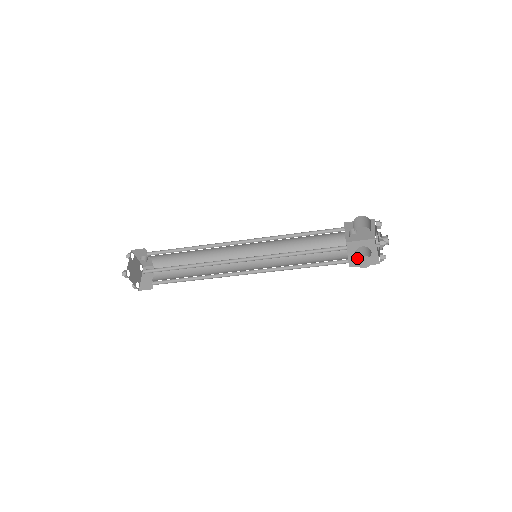
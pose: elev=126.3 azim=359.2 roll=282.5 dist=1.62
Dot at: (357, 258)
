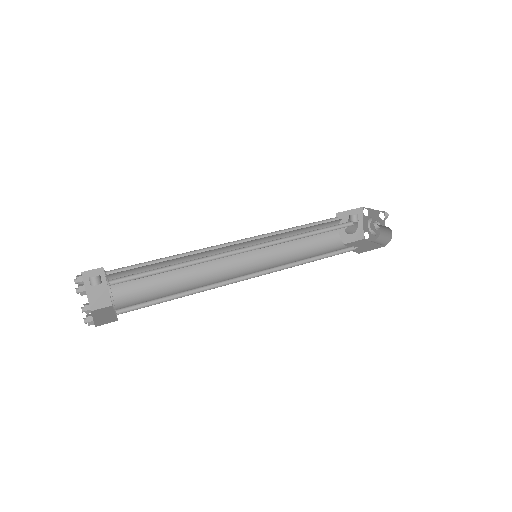
Dot at: (346, 234)
